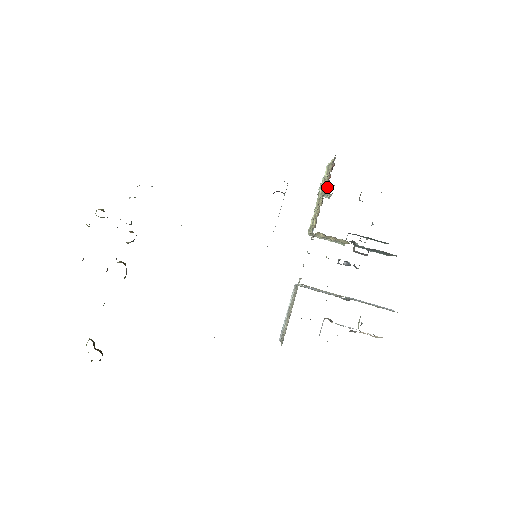
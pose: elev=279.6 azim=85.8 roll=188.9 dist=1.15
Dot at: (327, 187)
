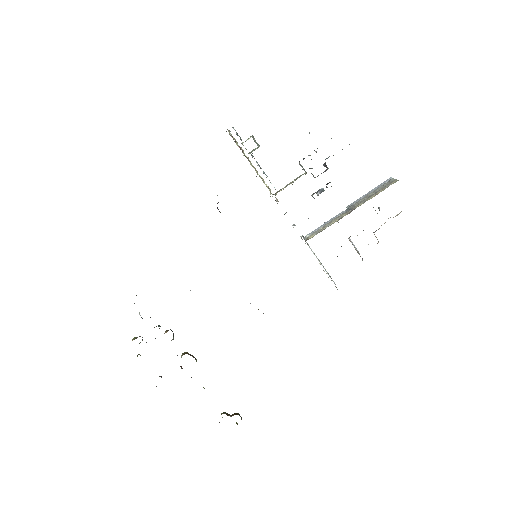
Dot at: occluded
